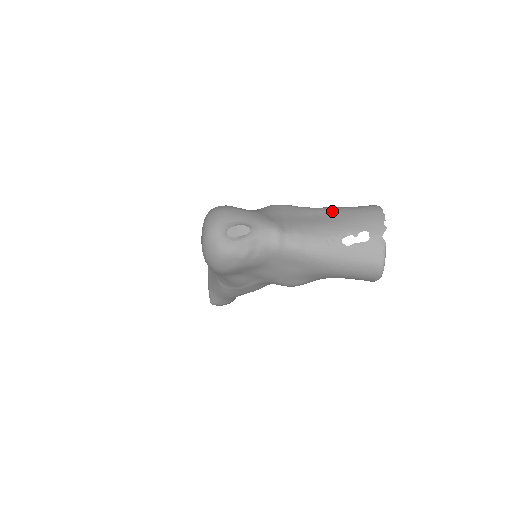
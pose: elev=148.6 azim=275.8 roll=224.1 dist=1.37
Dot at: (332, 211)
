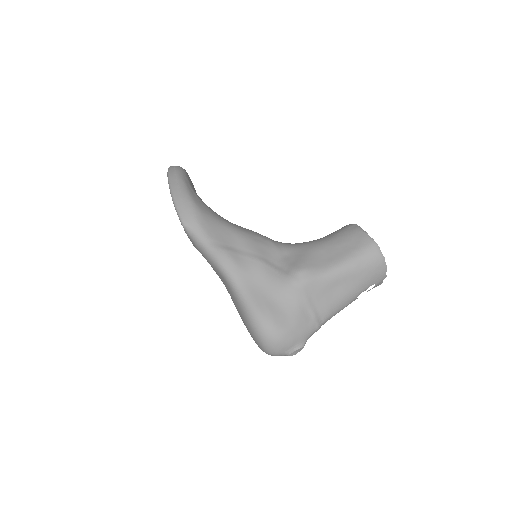
Dot at: (348, 277)
